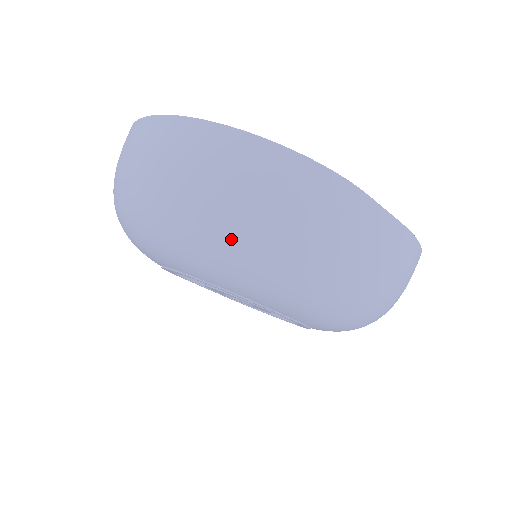
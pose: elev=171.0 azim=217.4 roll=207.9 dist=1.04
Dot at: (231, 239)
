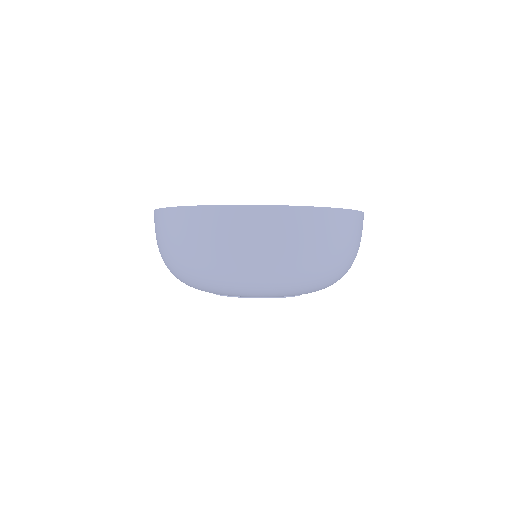
Dot at: (343, 272)
